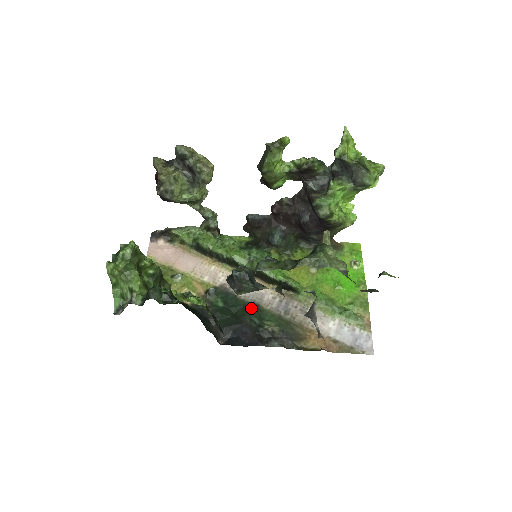
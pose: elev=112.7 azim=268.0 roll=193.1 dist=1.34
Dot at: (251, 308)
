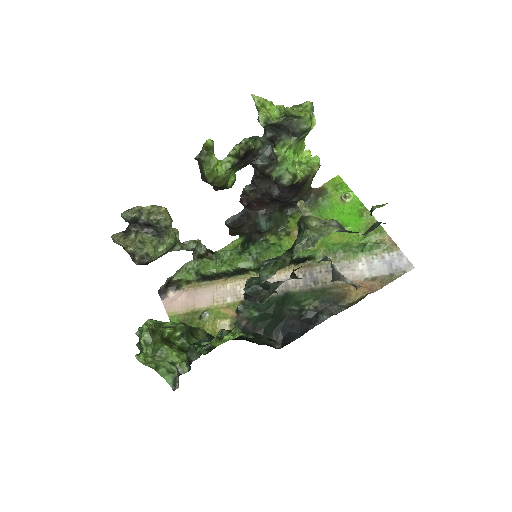
Dot at: (283, 300)
